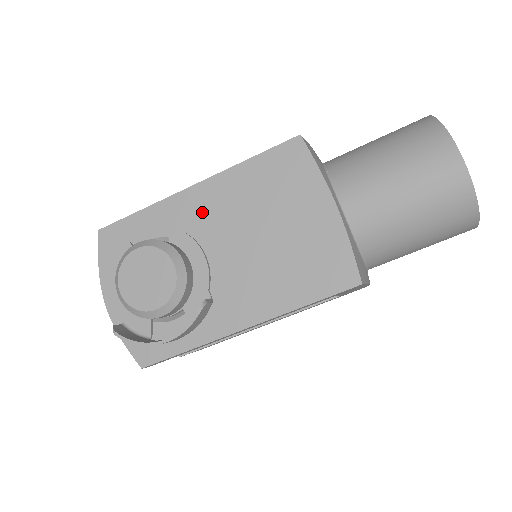
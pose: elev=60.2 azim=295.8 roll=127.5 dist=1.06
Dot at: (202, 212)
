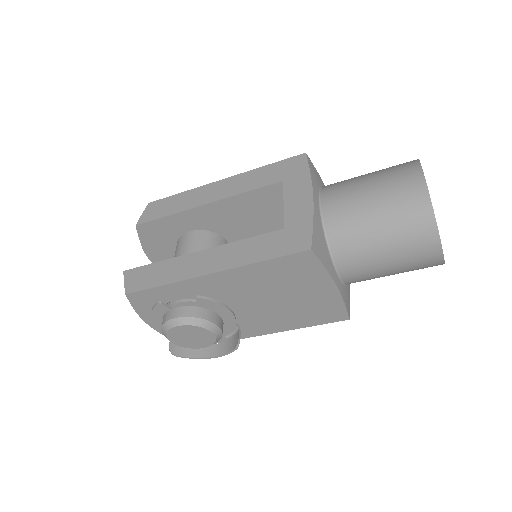
Dot at: (222, 288)
